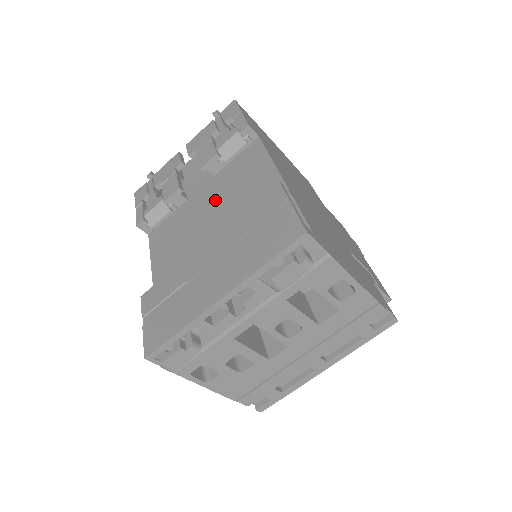
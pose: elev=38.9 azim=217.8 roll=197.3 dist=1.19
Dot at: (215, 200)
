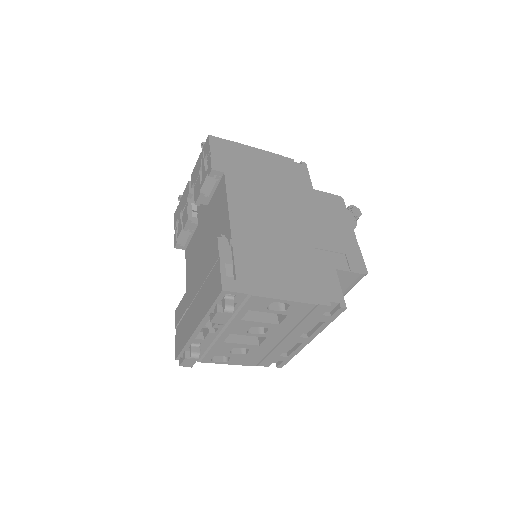
Dot at: (207, 231)
